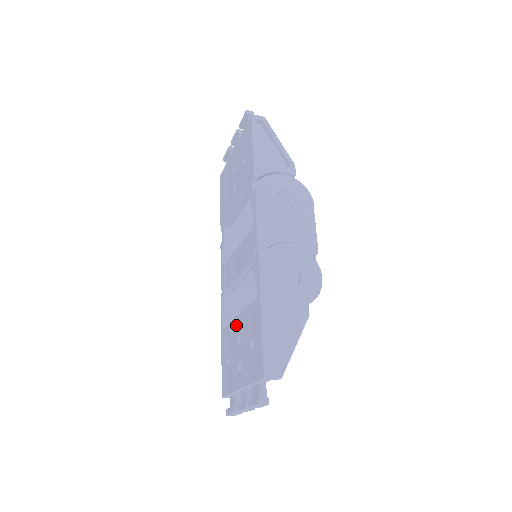
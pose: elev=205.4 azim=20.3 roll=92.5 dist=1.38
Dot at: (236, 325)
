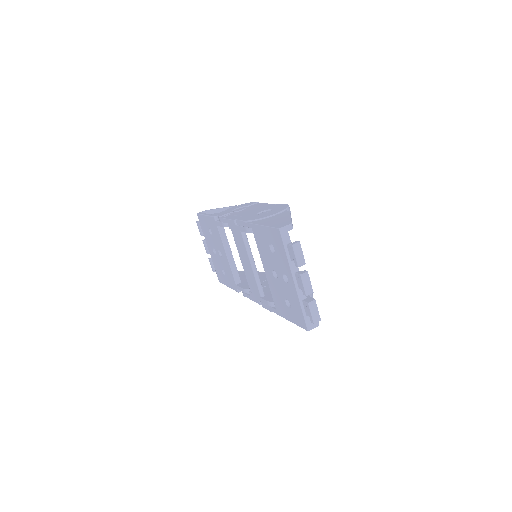
Dot at: (269, 277)
